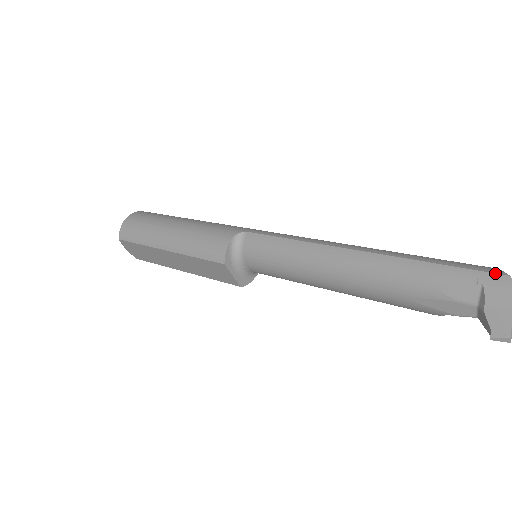
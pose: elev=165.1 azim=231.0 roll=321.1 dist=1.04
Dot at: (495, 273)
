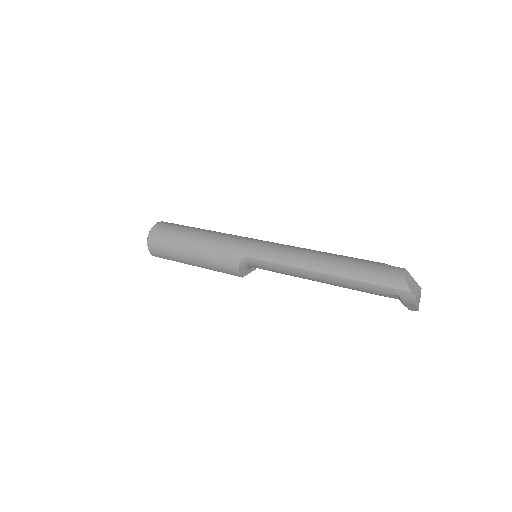
Dot at: (404, 291)
